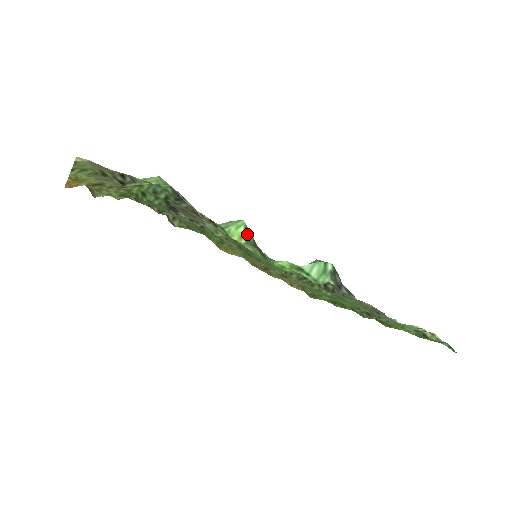
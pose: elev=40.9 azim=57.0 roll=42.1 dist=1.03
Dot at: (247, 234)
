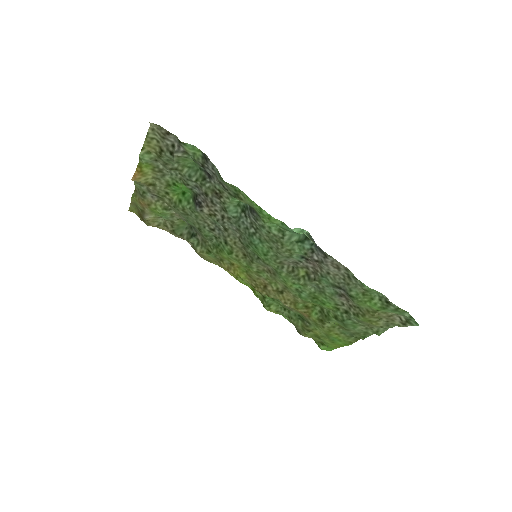
Dot at: occluded
